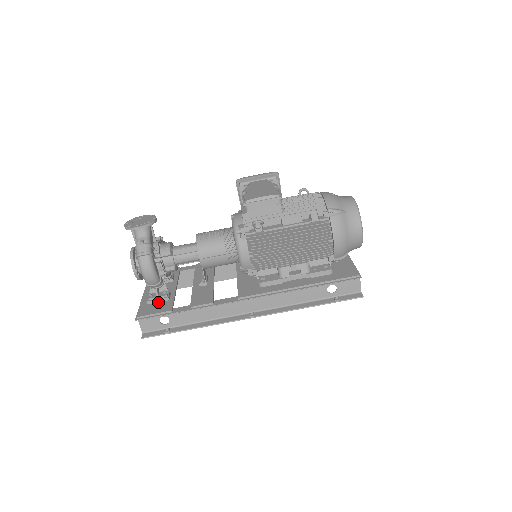
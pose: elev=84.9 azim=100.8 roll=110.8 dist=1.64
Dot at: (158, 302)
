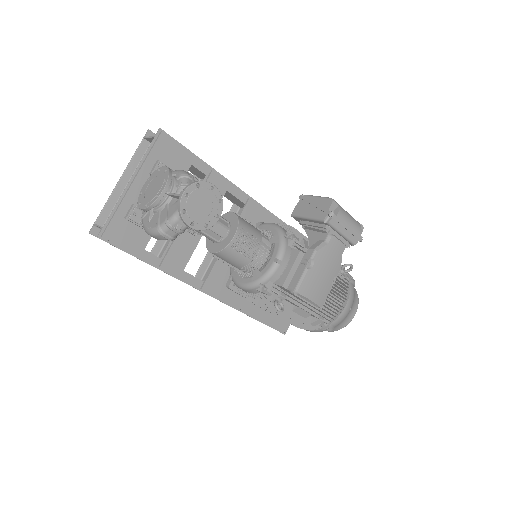
Dot at: (136, 225)
